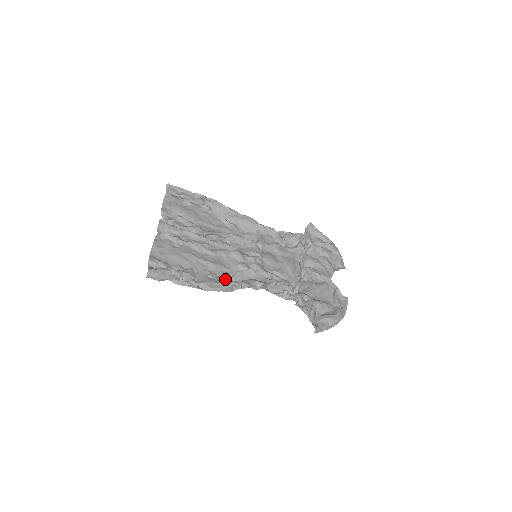
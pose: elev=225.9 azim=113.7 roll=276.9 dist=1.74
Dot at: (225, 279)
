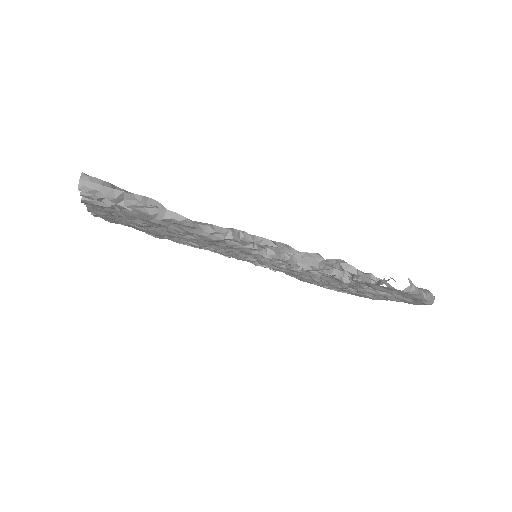
Dot at: (221, 240)
